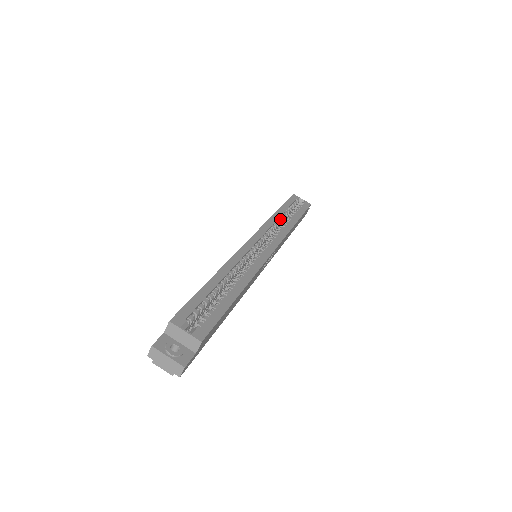
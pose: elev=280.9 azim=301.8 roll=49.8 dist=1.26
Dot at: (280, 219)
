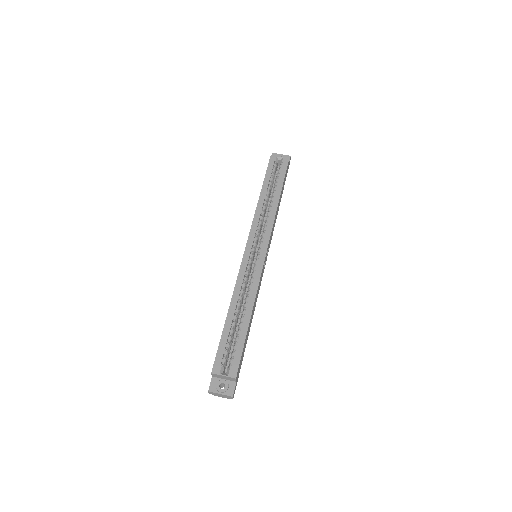
Dot at: (265, 202)
